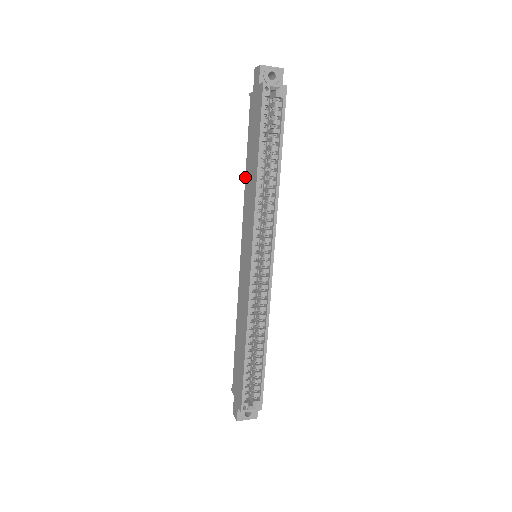
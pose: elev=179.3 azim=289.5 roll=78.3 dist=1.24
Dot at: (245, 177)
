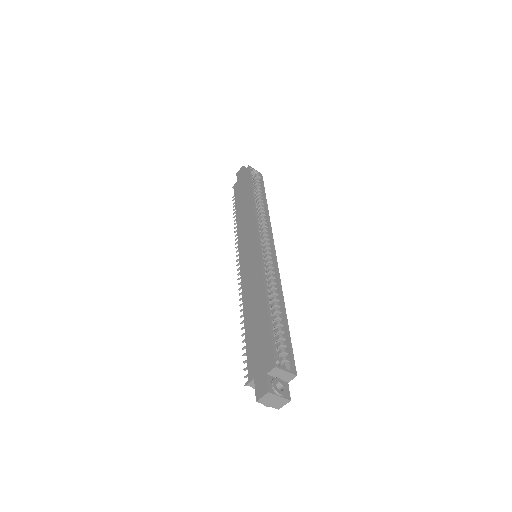
Dot at: (236, 219)
